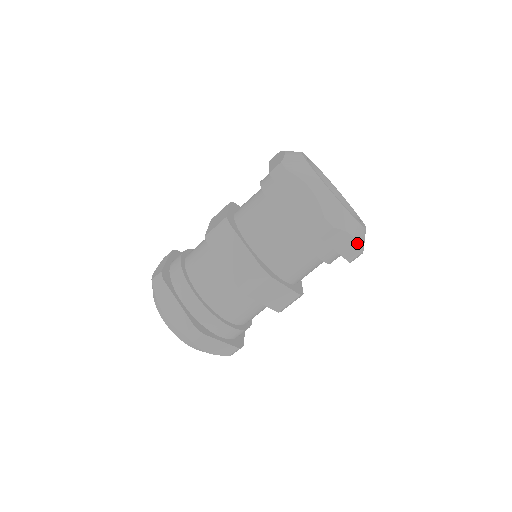
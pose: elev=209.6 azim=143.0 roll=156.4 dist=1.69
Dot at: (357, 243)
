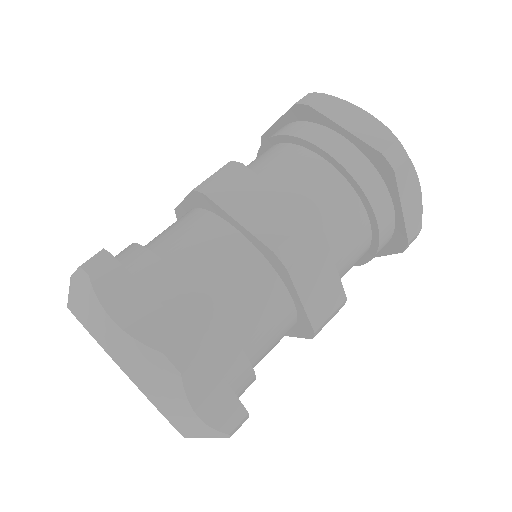
Dot at: occluded
